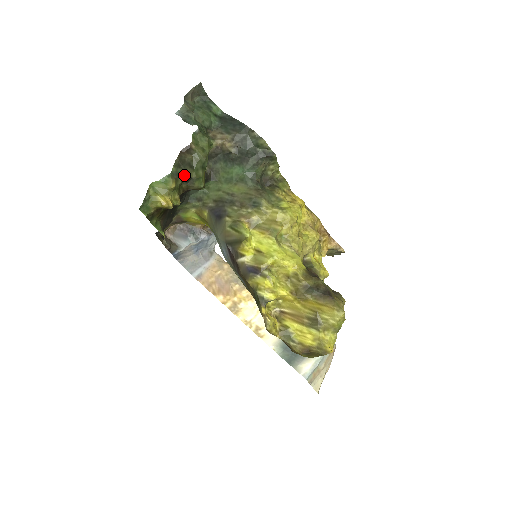
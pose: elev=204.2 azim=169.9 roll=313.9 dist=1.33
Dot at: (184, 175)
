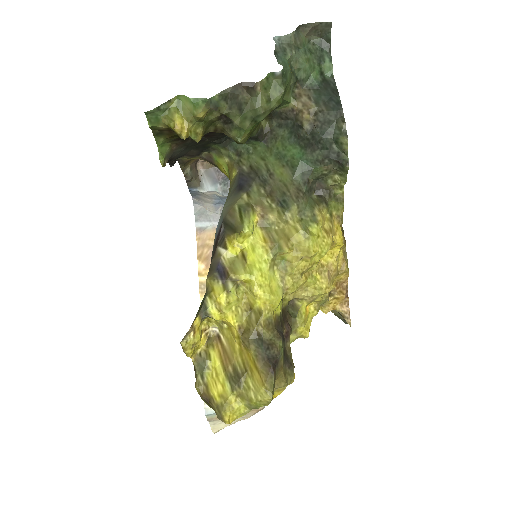
Dot at: (225, 113)
